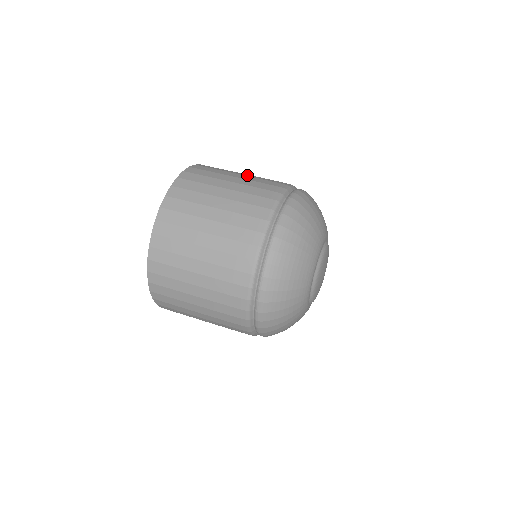
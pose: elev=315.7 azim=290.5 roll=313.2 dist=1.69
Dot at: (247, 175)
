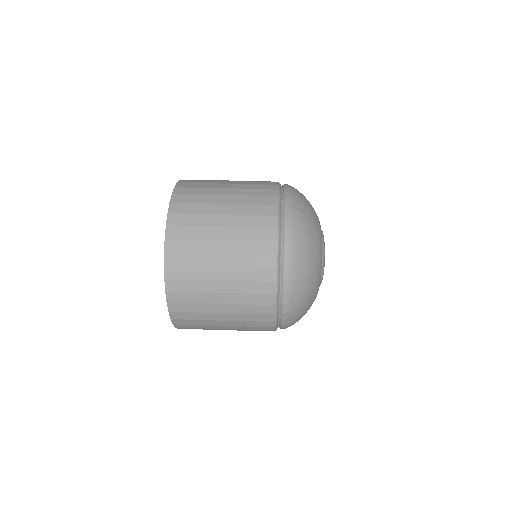
Dot at: (229, 200)
